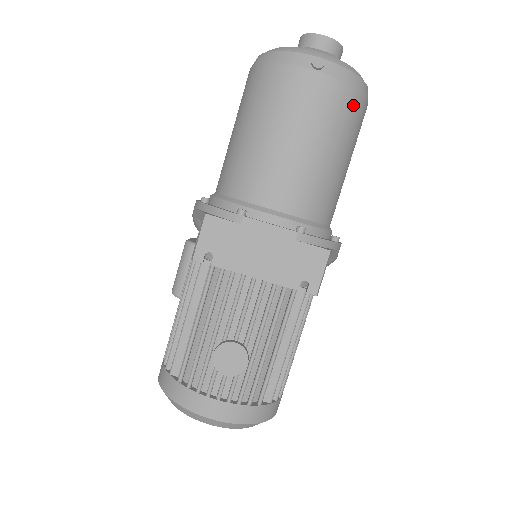
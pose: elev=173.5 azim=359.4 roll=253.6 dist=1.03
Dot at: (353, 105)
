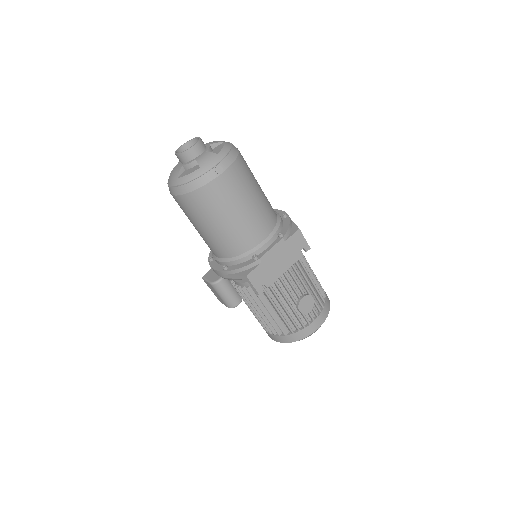
Dot at: (242, 164)
